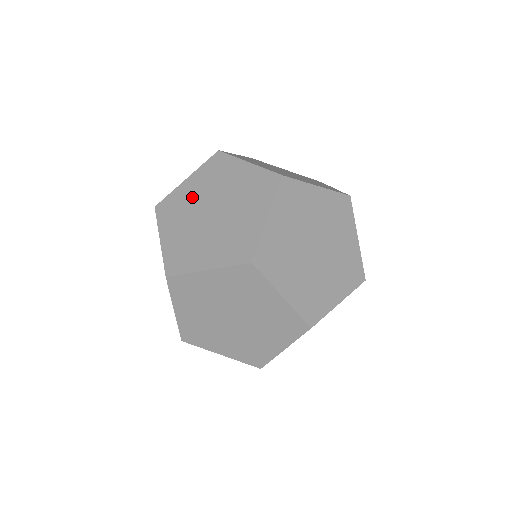
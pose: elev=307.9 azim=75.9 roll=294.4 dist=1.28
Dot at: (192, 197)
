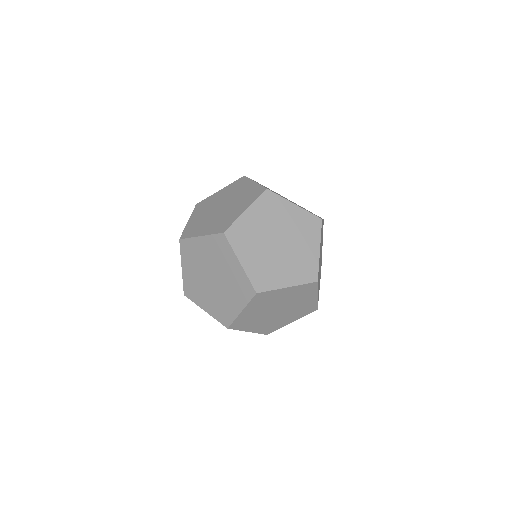
Dot at: (217, 199)
